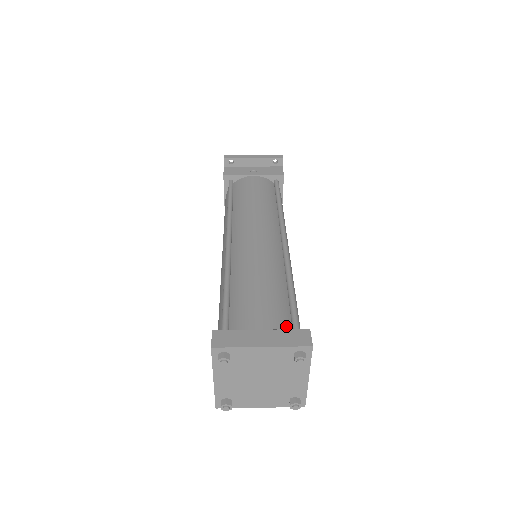
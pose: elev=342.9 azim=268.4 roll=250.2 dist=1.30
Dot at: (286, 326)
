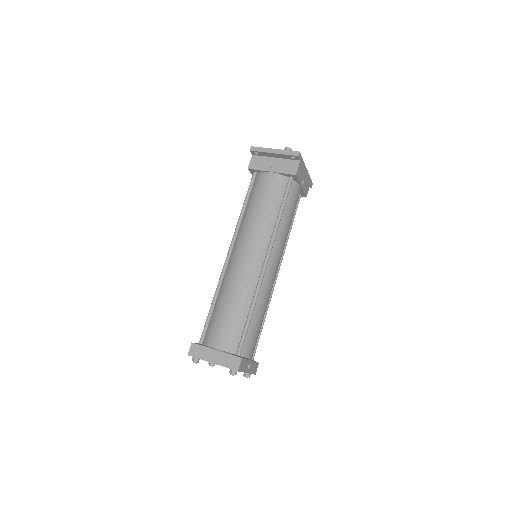
Dot at: (234, 347)
